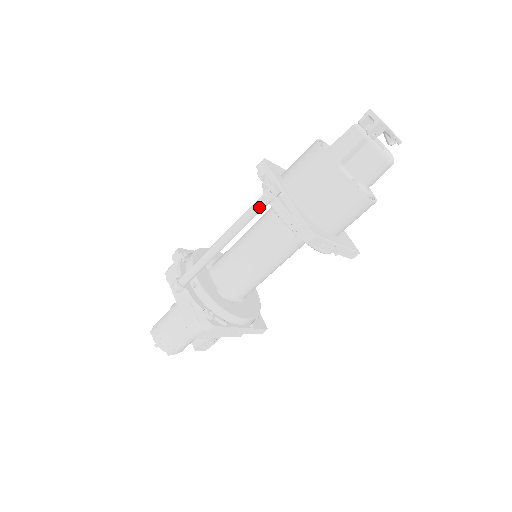
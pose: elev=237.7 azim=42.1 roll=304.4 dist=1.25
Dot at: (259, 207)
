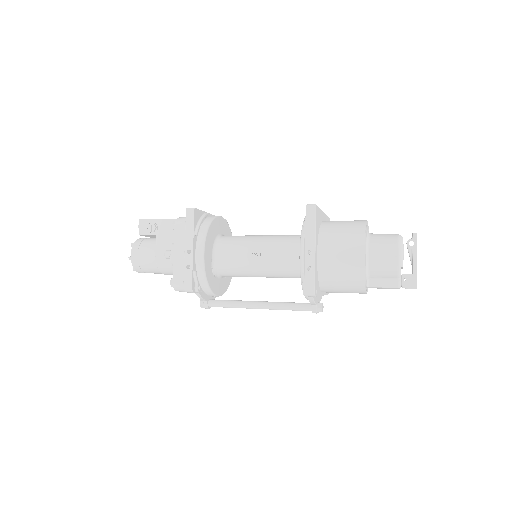
Dot at: (303, 309)
